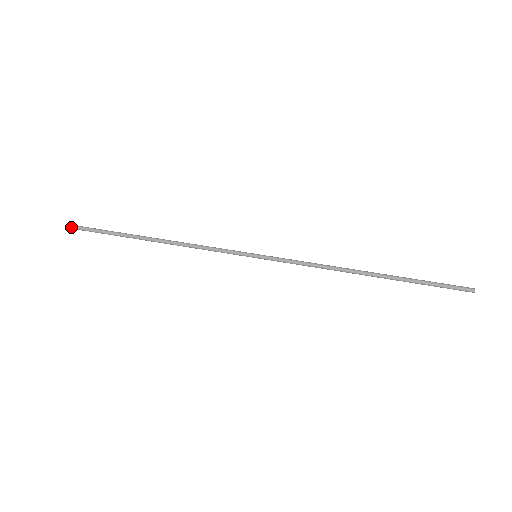
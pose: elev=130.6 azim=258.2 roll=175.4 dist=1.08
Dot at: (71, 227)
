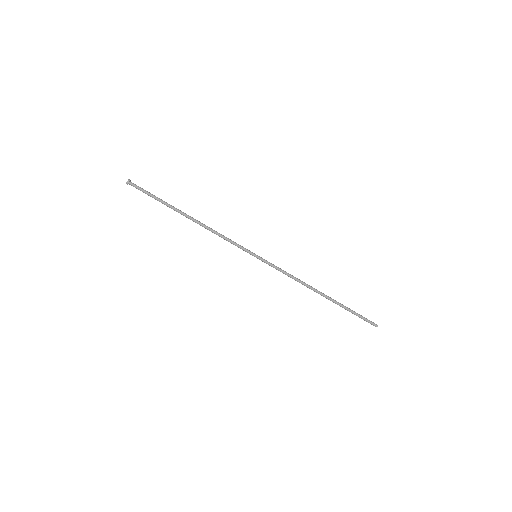
Dot at: (128, 183)
